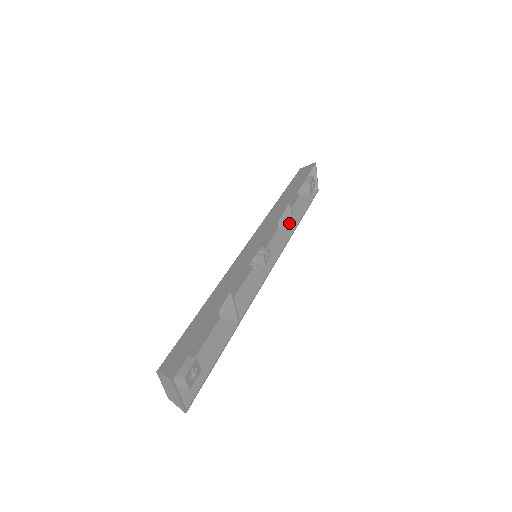
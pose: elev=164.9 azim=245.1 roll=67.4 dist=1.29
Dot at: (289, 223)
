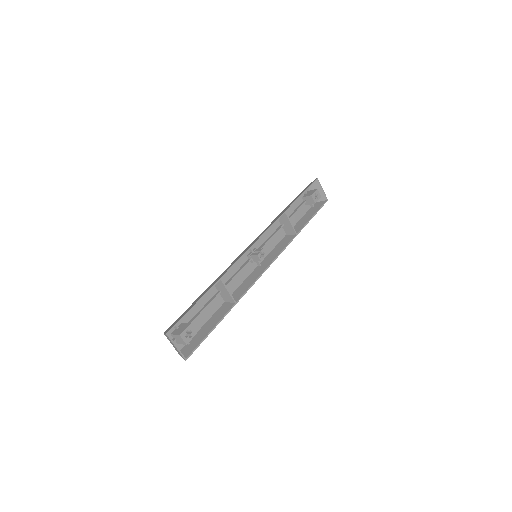
Dot at: (291, 229)
